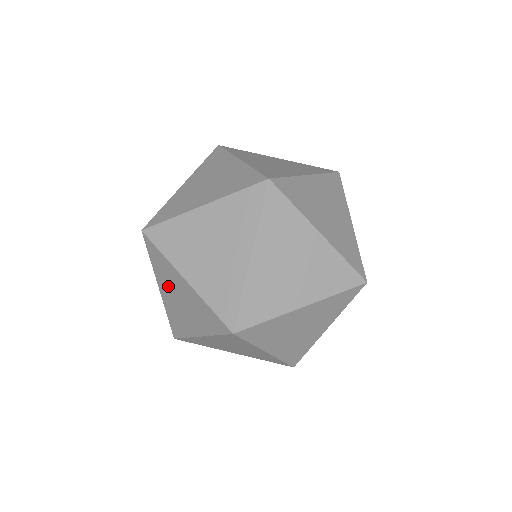
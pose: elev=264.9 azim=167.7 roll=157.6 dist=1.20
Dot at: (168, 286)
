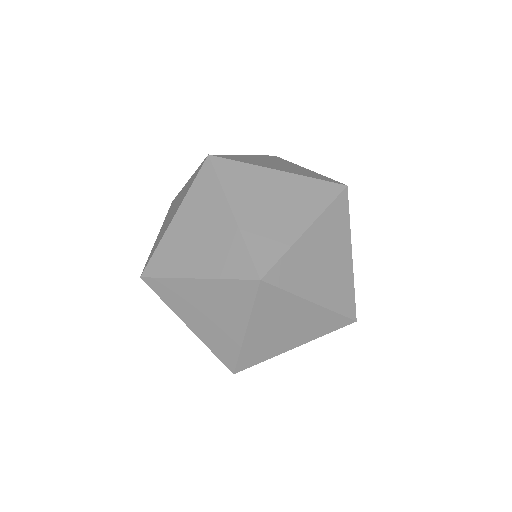
Dot at: occluded
